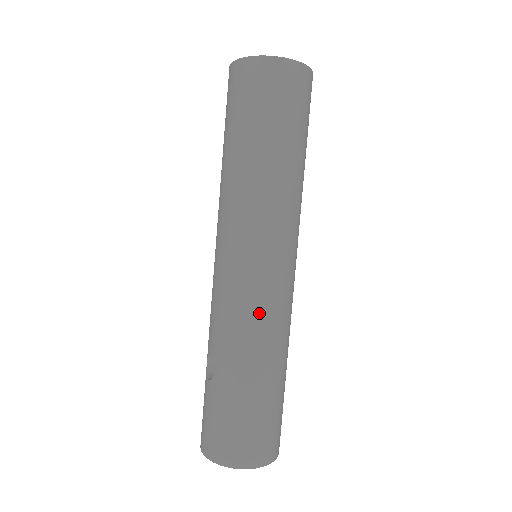
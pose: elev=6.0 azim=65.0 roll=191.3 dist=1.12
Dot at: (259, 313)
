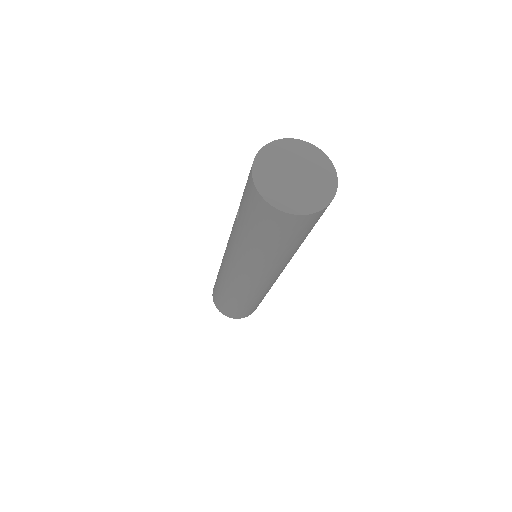
Dot at: occluded
